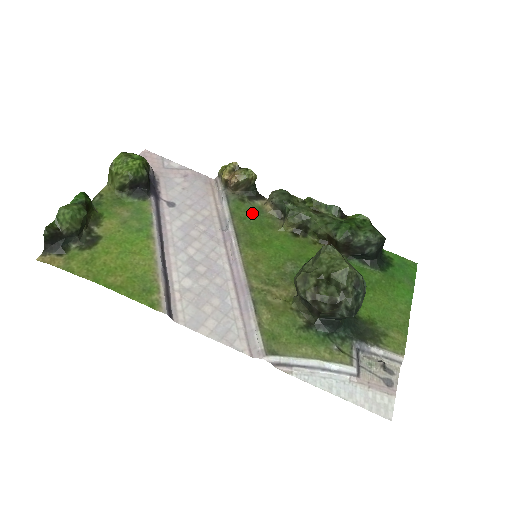
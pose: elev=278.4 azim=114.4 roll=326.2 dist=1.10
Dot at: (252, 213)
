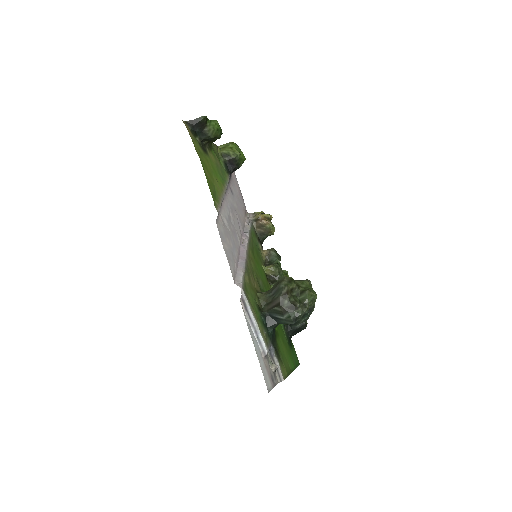
Dot at: (257, 244)
